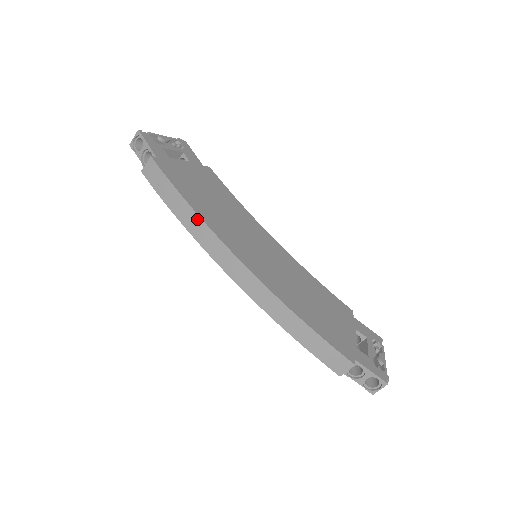
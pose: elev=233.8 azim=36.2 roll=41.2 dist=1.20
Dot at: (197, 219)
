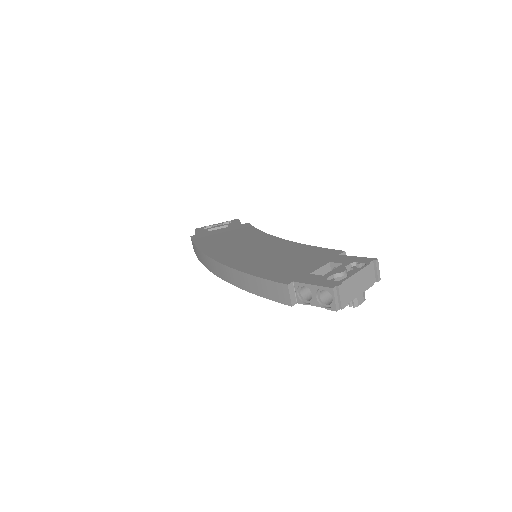
Dot at: (199, 252)
